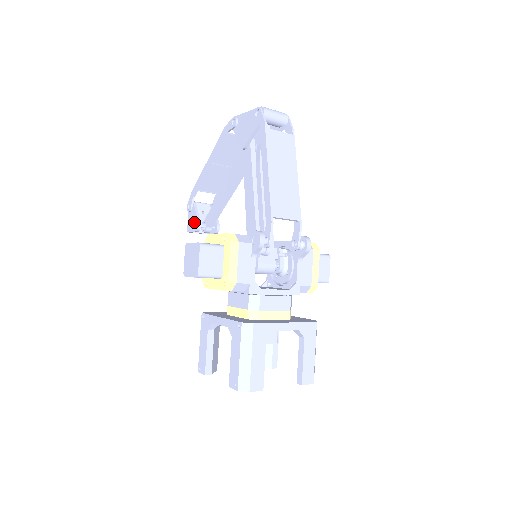
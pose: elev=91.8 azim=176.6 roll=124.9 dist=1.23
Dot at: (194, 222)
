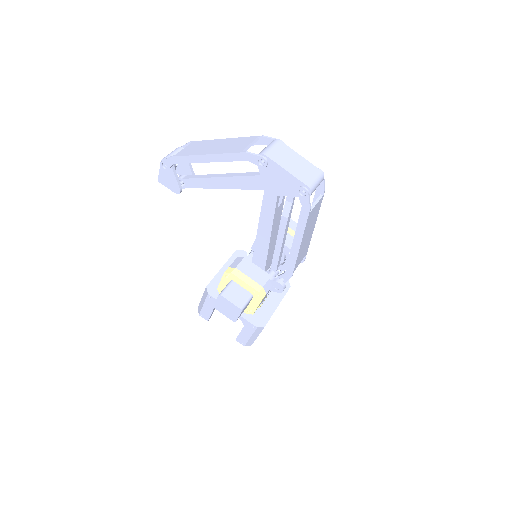
Dot at: (172, 184)
